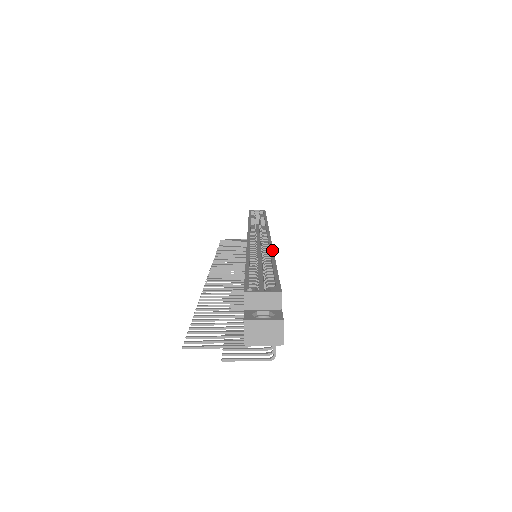
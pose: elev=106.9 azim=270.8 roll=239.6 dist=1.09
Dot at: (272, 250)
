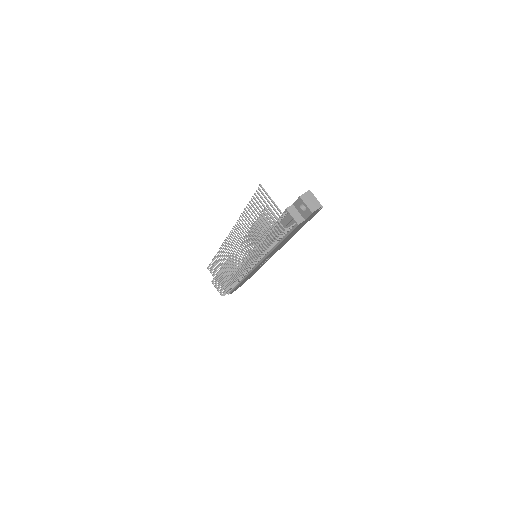
Dot at: (289, 239)
